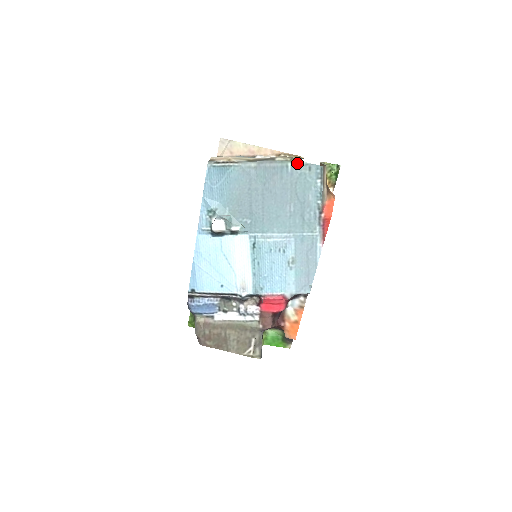
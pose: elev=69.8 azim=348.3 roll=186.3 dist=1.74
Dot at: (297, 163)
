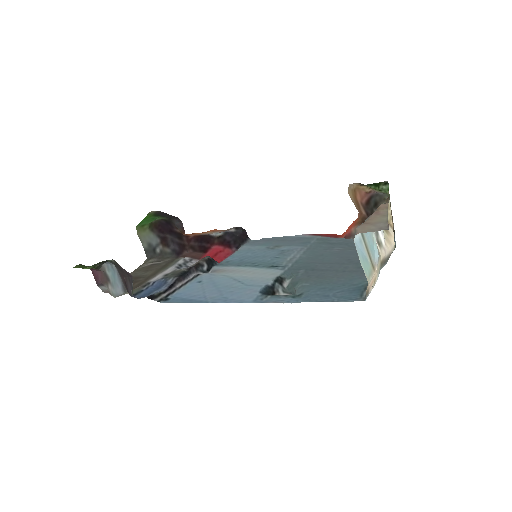
Dot at: occluded
